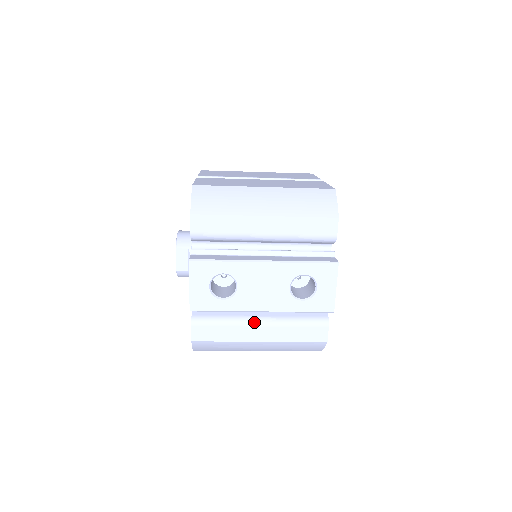
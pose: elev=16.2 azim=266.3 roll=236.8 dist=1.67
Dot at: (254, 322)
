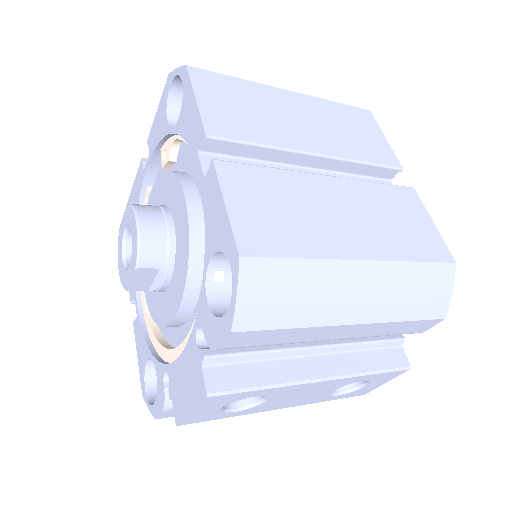
Dot at: occluded
